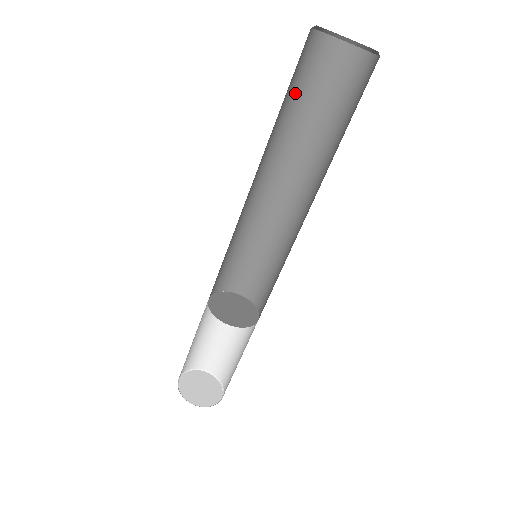
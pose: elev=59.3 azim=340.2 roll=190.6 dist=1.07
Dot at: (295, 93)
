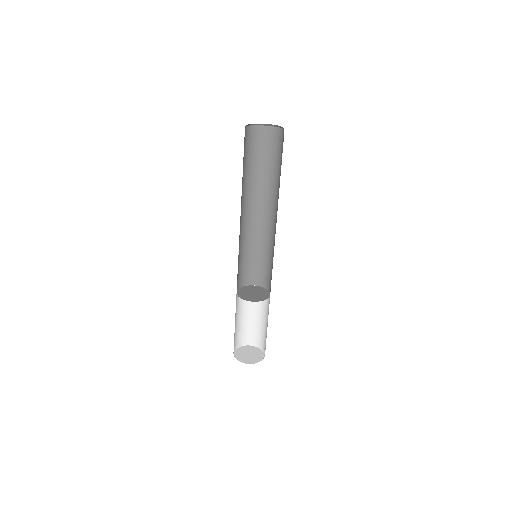
Dot at: (256, 159)
